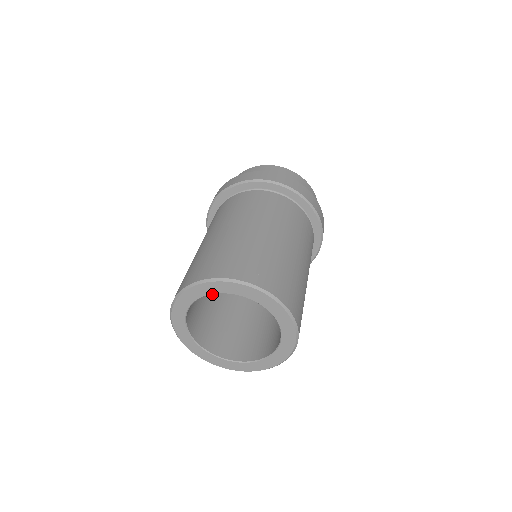
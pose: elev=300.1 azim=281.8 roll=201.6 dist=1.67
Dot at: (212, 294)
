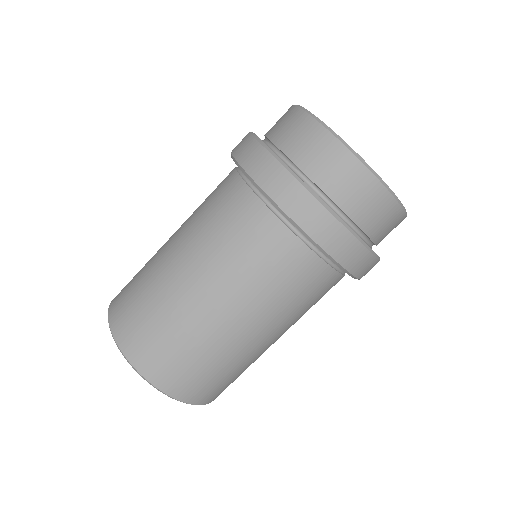
Dot at: occluded
